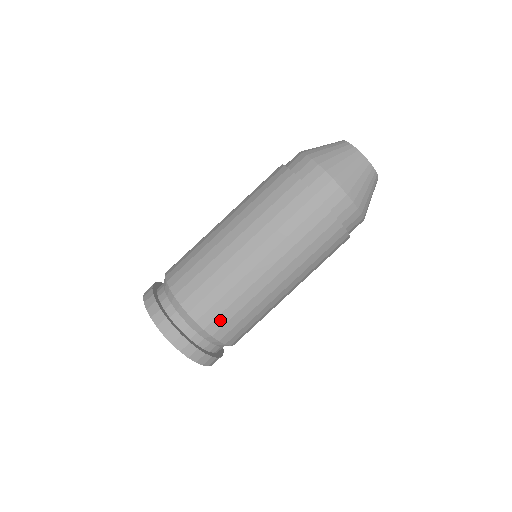
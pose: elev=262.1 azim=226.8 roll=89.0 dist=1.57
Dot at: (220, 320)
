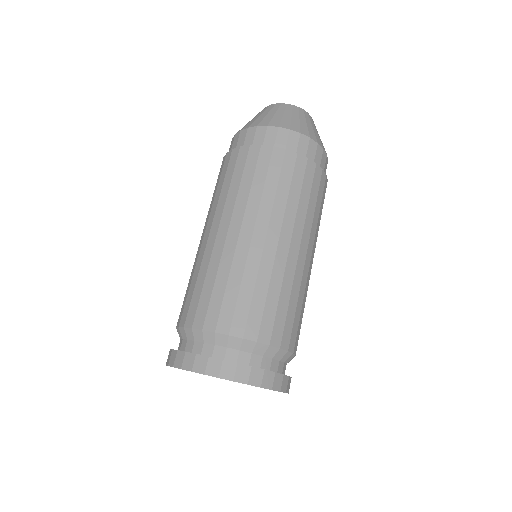
Dot at: (226, 311)
